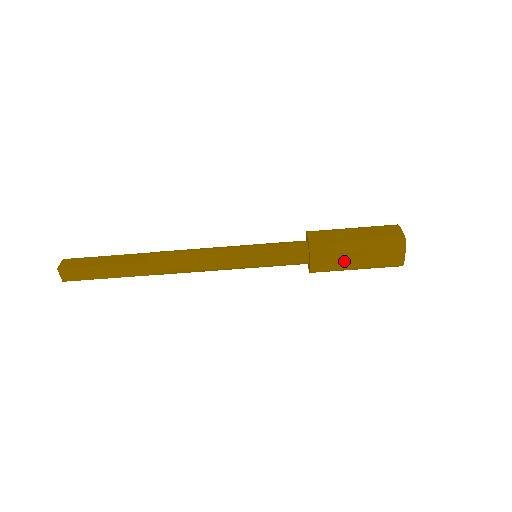
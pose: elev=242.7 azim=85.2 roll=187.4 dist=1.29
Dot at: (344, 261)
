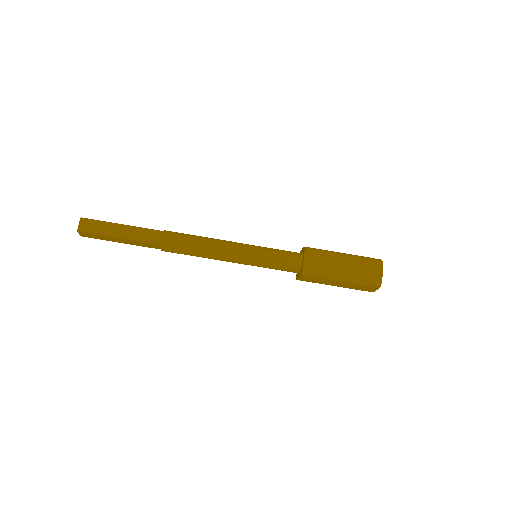
Dot at: (332, 265)
